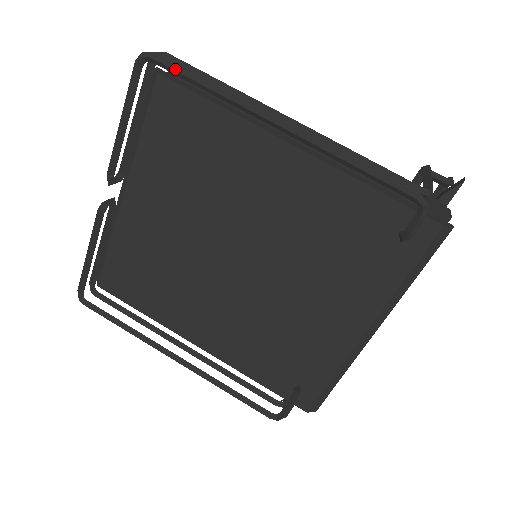
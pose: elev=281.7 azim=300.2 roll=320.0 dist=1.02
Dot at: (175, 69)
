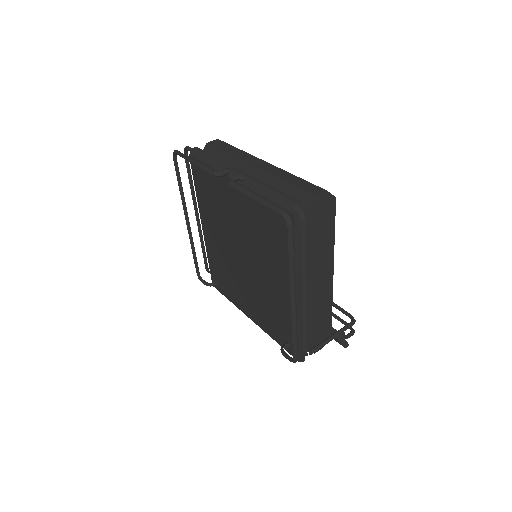
Dot at: (289, 242)
